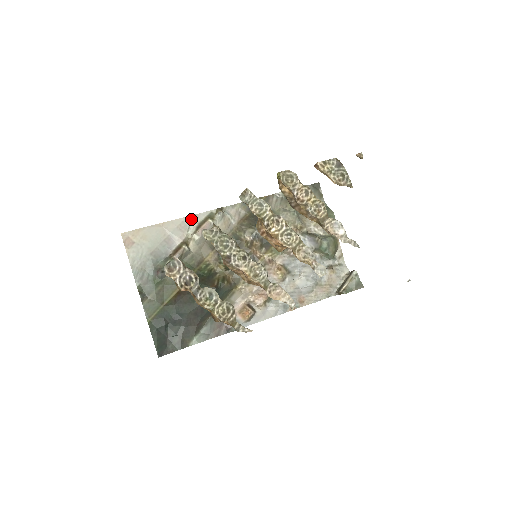
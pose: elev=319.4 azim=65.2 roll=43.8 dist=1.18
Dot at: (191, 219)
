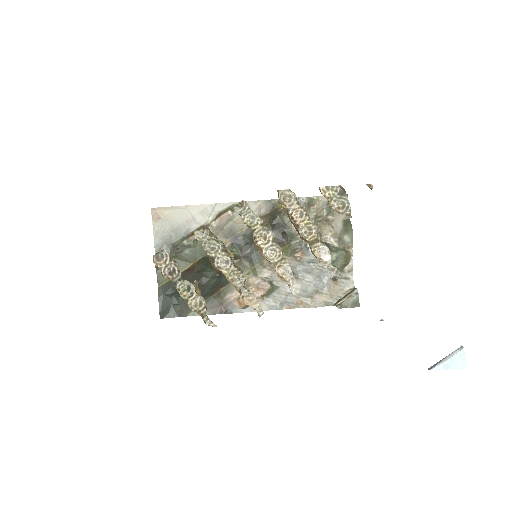
Dot at: (214, 207)
